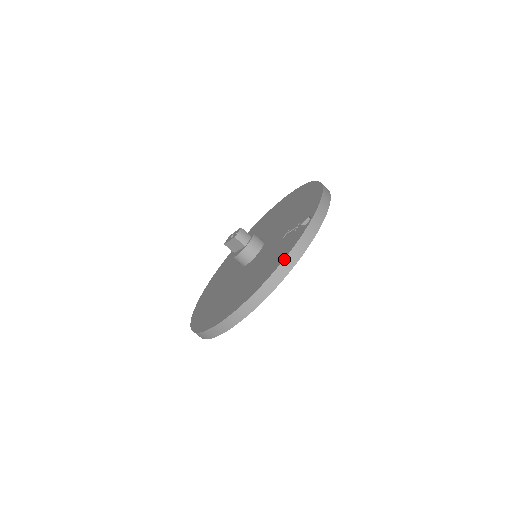
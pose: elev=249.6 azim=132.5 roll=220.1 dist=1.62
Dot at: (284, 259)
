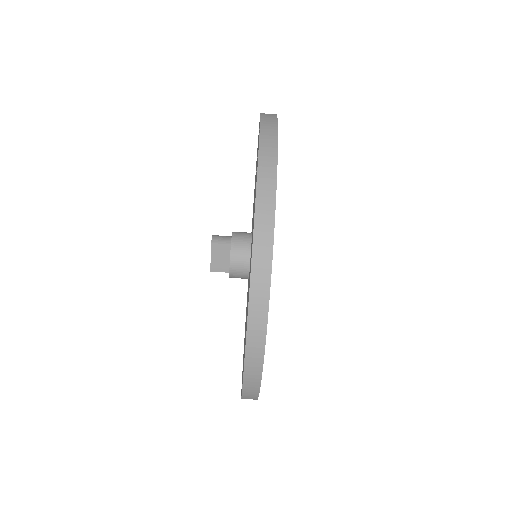
Dot at: (258, 158)
